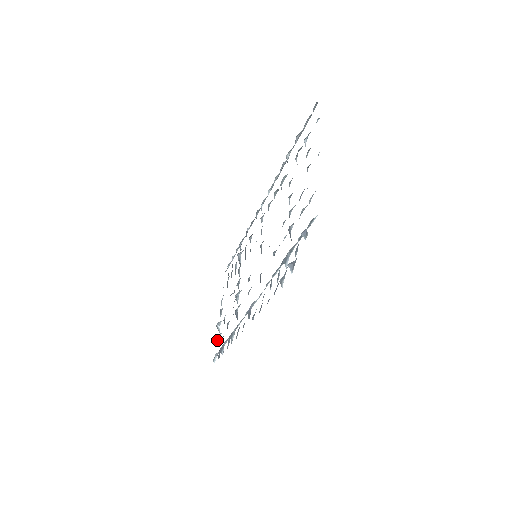
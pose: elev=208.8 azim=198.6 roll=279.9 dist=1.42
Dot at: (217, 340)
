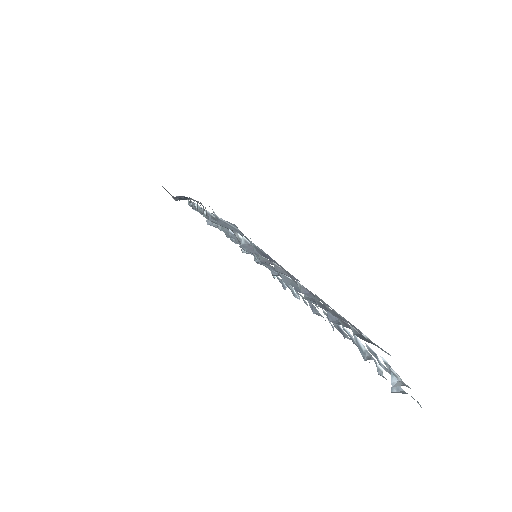
Dot at: occluded
